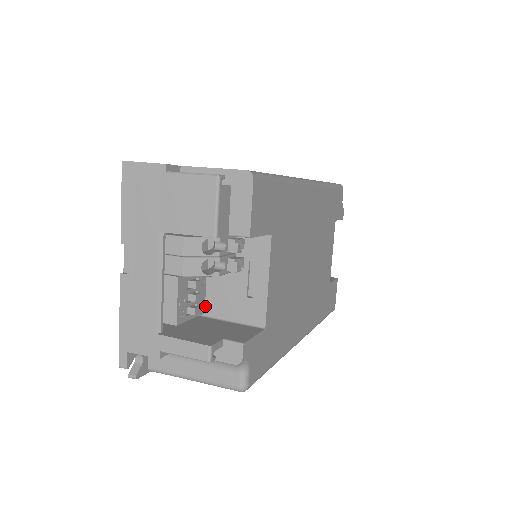
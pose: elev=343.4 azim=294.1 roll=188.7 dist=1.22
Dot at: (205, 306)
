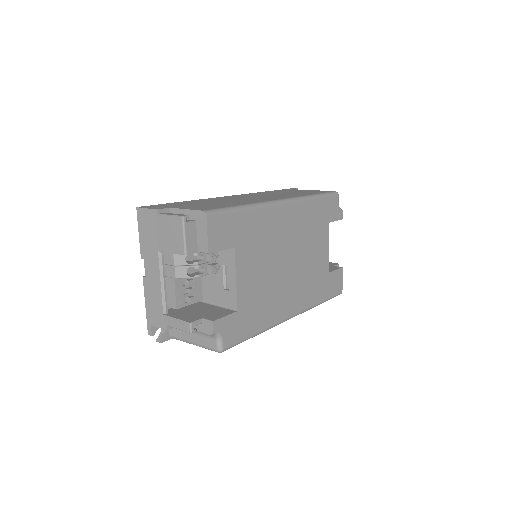
Dot at: (204, 295)
